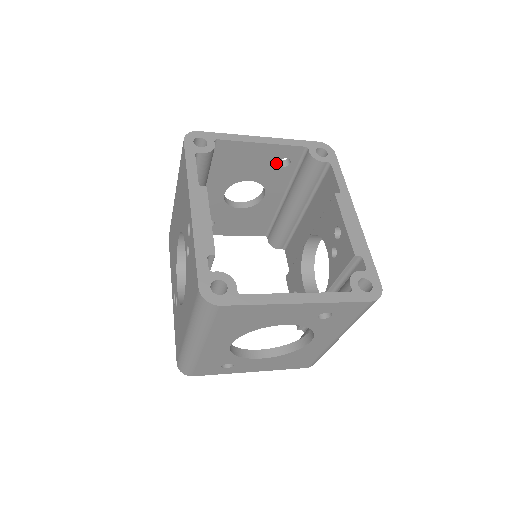
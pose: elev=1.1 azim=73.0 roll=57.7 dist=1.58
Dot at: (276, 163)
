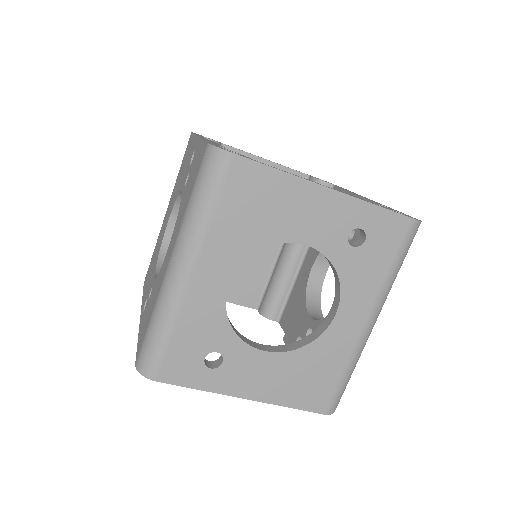
Dot at: occluded
